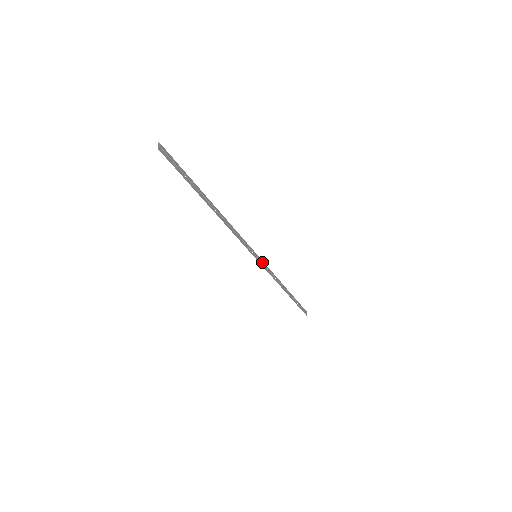
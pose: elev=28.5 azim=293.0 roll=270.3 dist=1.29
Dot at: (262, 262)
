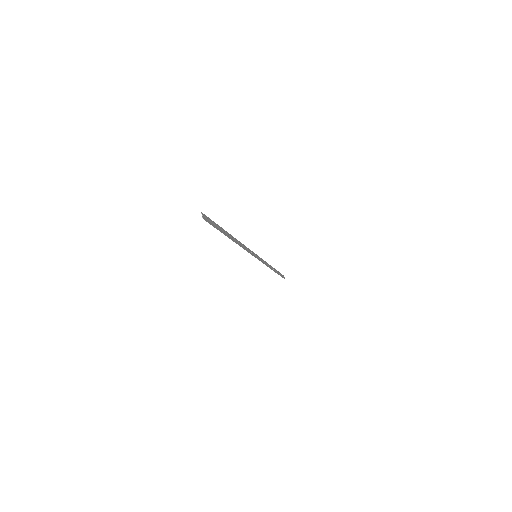
Dot at: (259, 258)
